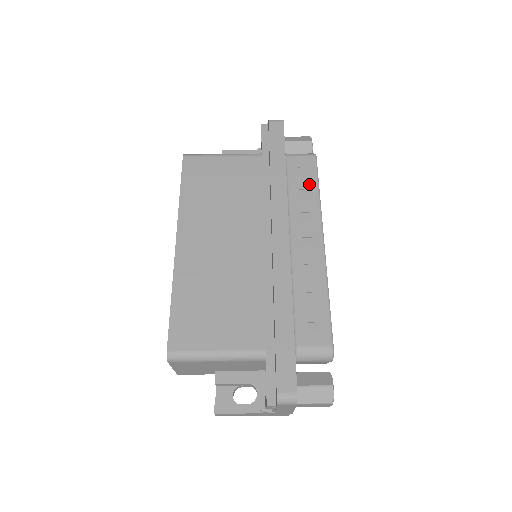
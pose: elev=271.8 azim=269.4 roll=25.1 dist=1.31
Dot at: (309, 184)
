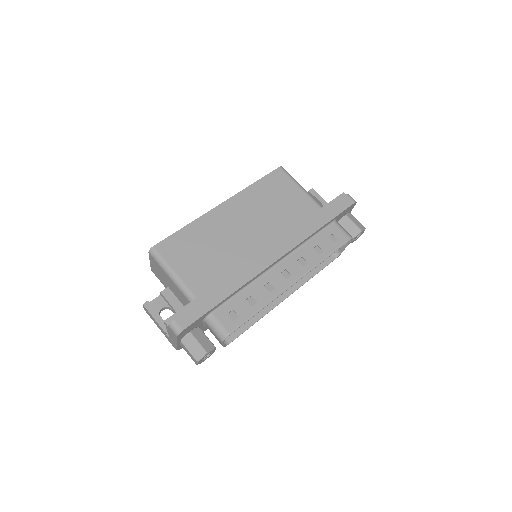
Dot at: (326, 248)
